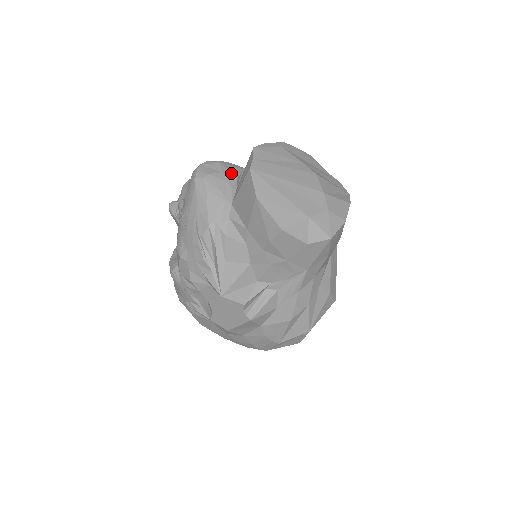
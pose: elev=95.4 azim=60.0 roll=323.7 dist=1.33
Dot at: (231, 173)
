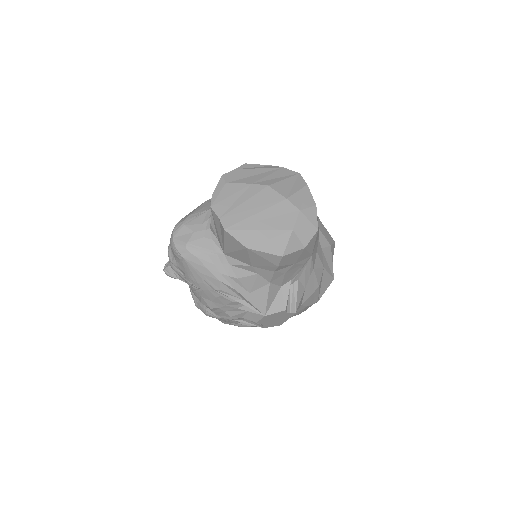
Dot at: (201, 227)
